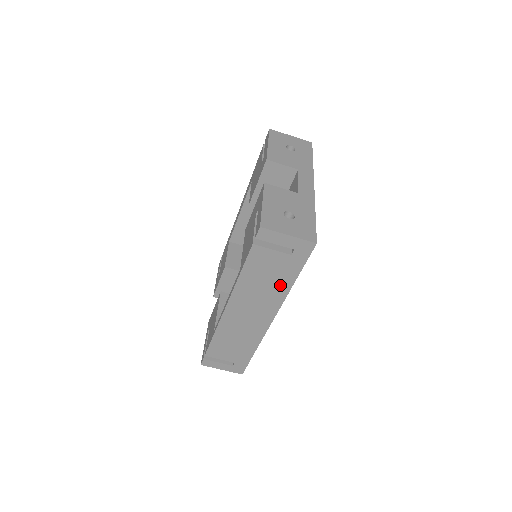
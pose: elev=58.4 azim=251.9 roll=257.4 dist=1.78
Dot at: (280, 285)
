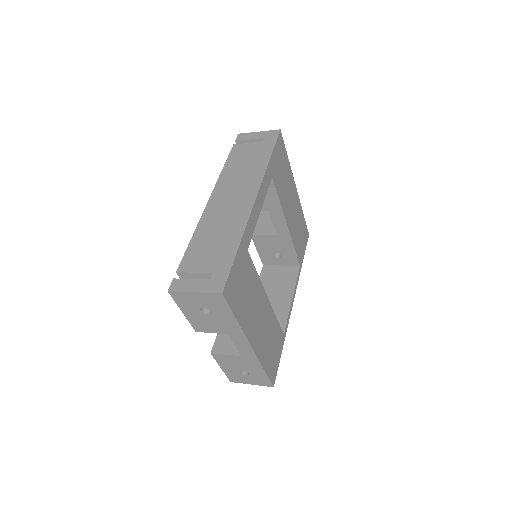
Dot at: occluded
